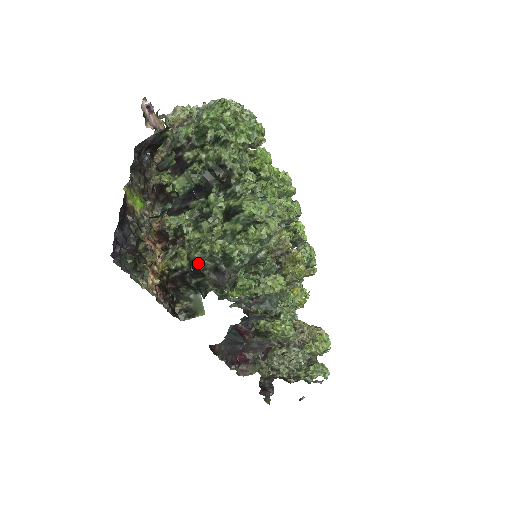
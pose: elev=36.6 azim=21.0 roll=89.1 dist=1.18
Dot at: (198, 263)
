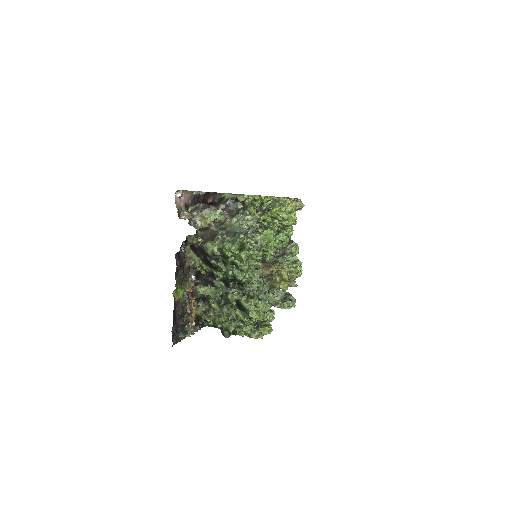
Dot at: (220, 326)
